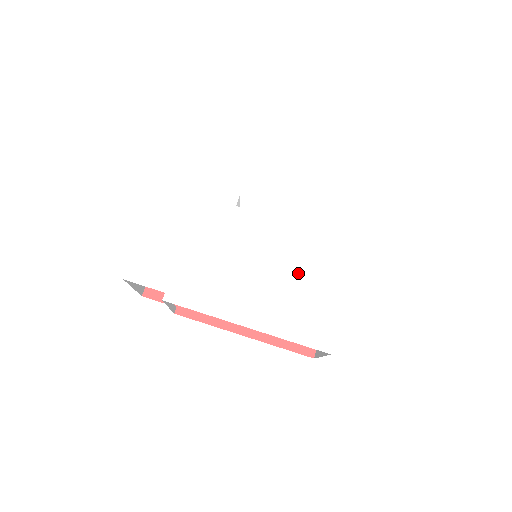
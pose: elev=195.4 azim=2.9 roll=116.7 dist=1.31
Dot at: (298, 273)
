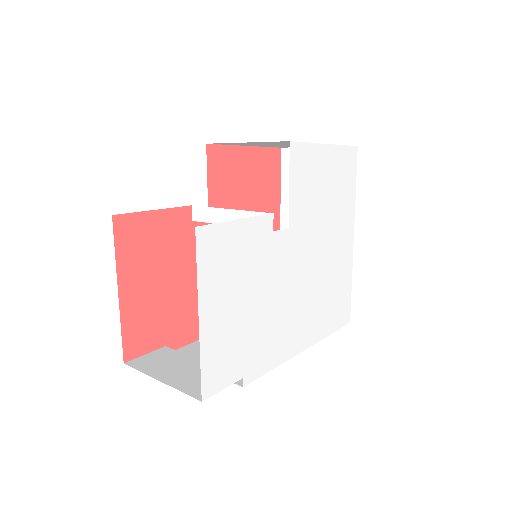
Dot at: (326, 271)
